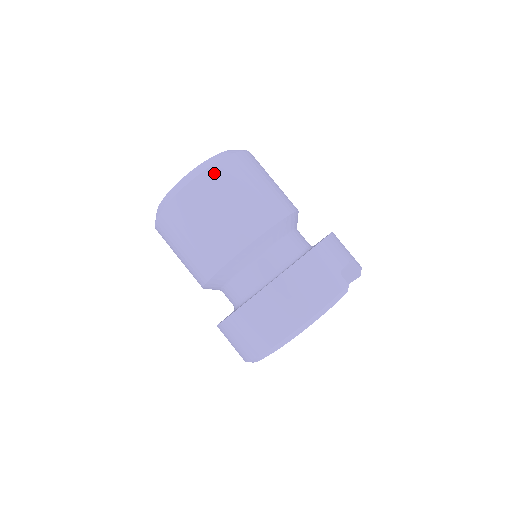
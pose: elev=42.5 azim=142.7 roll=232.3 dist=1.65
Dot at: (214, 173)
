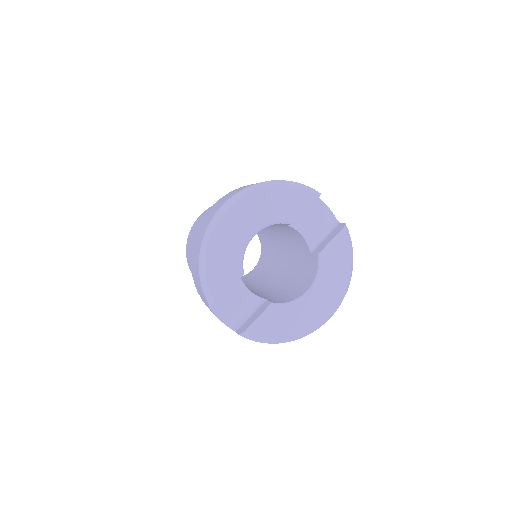
Dot at: occluded
